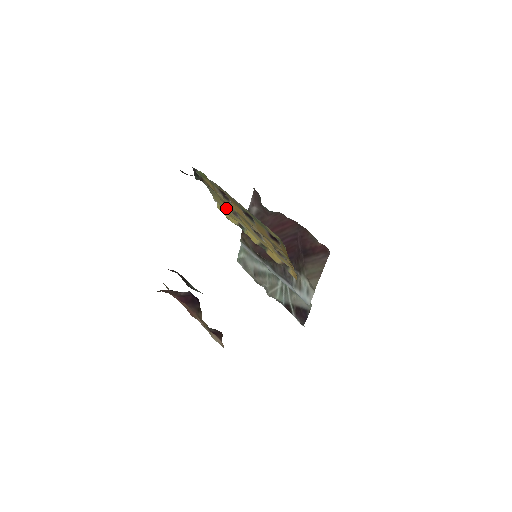
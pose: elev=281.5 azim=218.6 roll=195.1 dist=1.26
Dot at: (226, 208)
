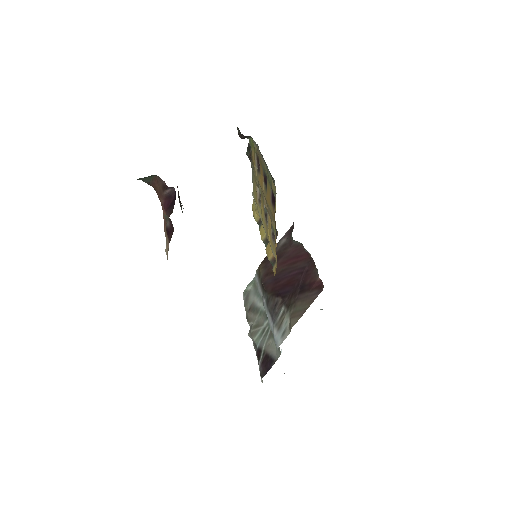
Dot at: (256, 196)
